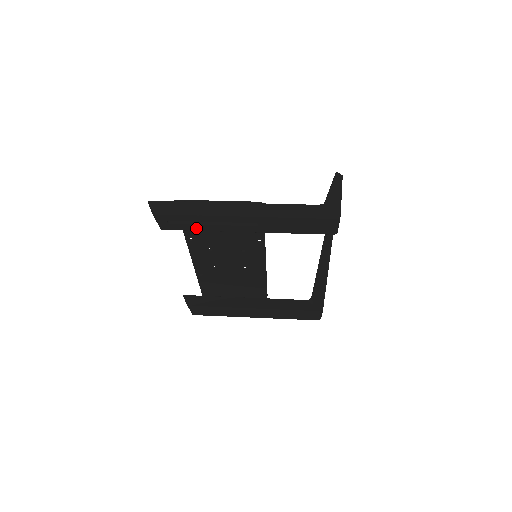
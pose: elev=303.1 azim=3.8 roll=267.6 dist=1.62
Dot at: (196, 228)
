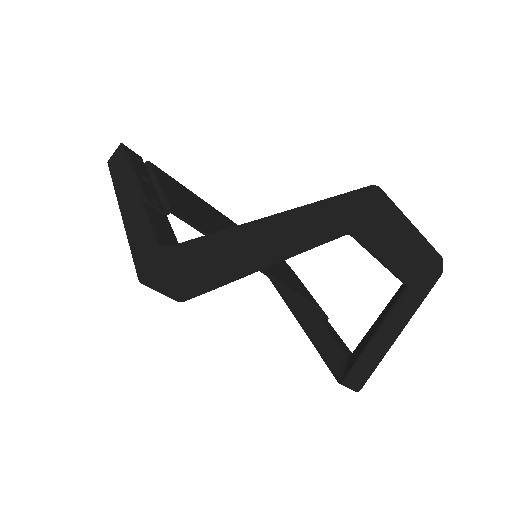
Dot at: occluded
